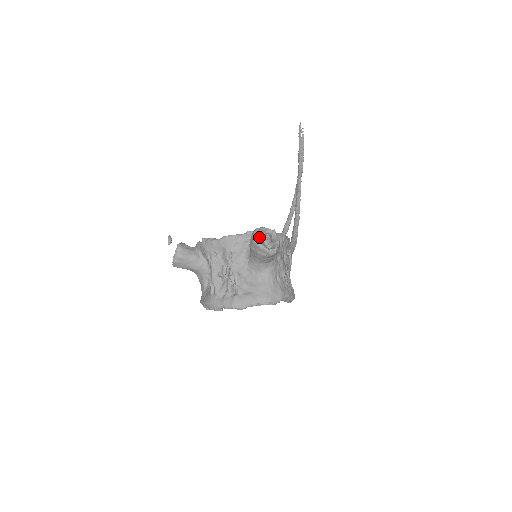
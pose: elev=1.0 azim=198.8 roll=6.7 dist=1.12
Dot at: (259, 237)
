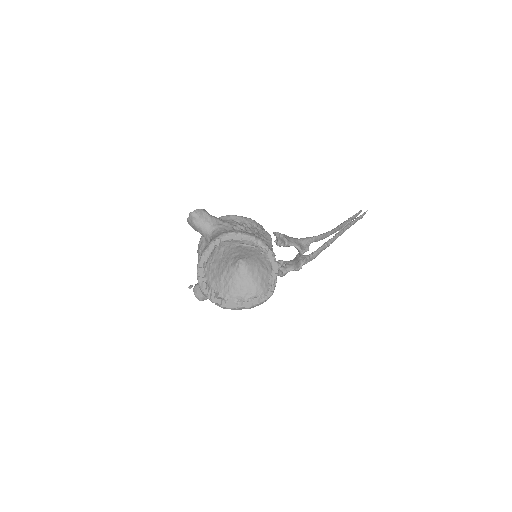
Dot at: occluded
